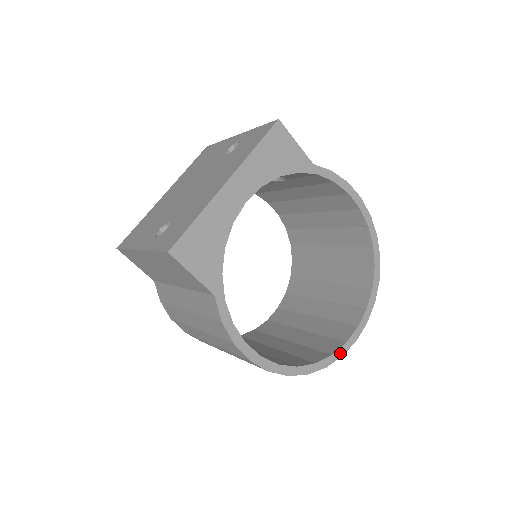
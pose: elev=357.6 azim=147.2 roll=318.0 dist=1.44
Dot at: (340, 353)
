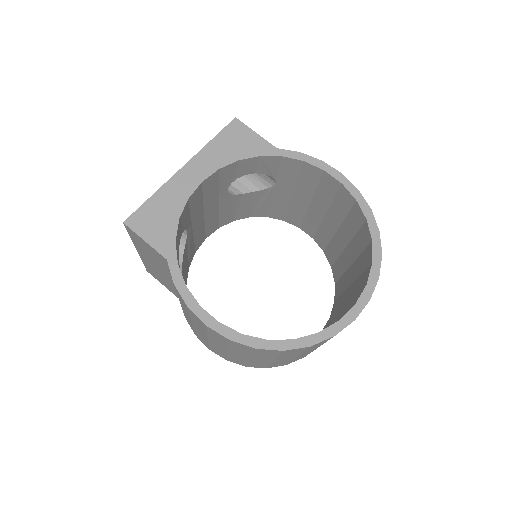
Dot at: (330, 332)
